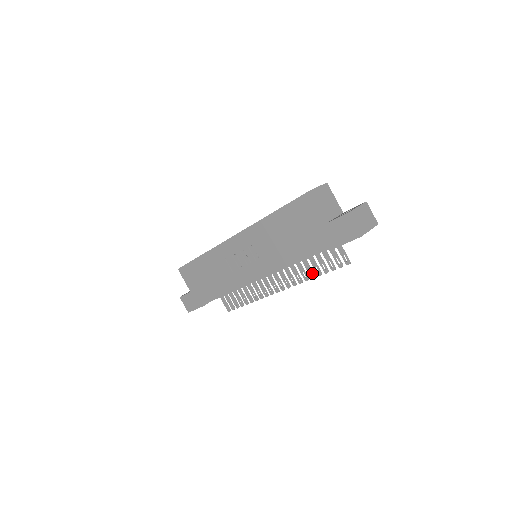
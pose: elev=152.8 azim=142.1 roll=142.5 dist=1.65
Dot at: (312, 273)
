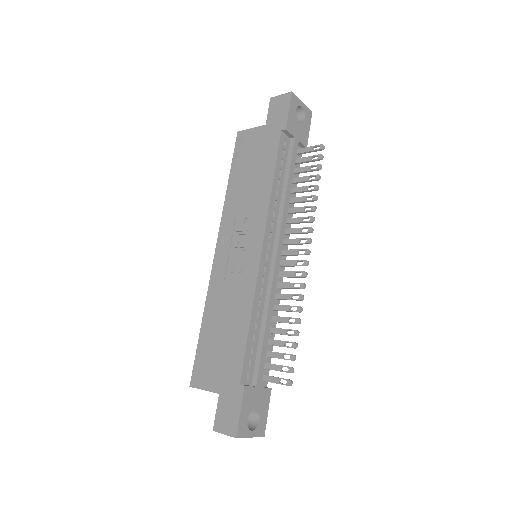
Dot at: (310, 196)
